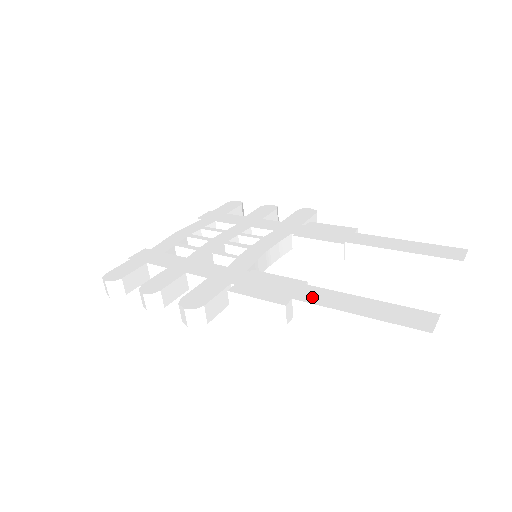
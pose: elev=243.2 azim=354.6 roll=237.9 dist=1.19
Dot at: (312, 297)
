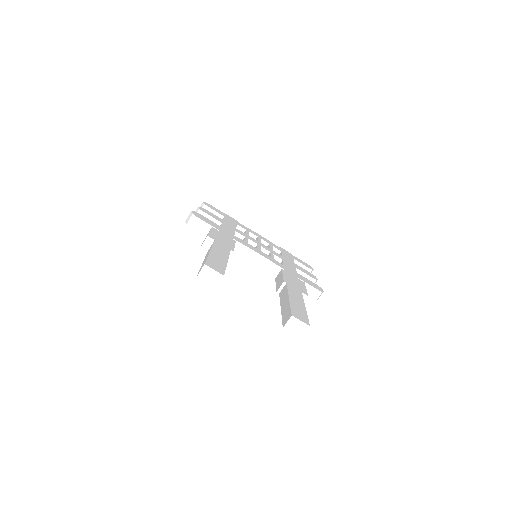
Dot at: (219, 246)
